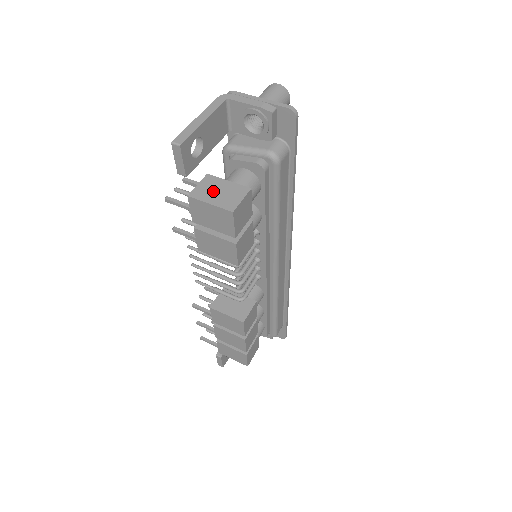
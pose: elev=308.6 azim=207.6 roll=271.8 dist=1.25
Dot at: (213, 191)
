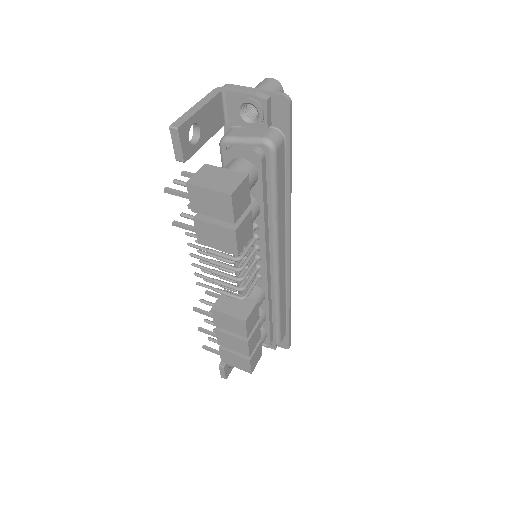
Dot at: (211, 178)
